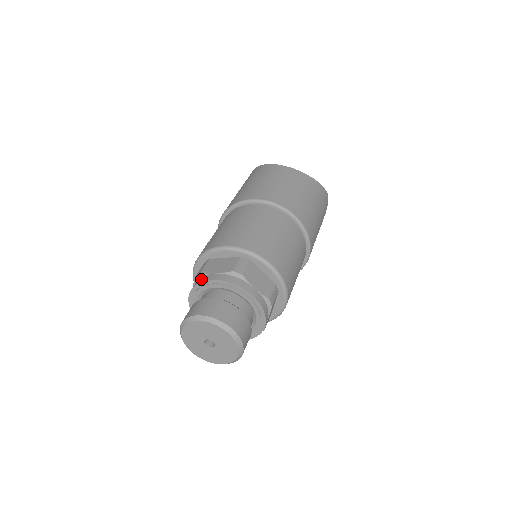
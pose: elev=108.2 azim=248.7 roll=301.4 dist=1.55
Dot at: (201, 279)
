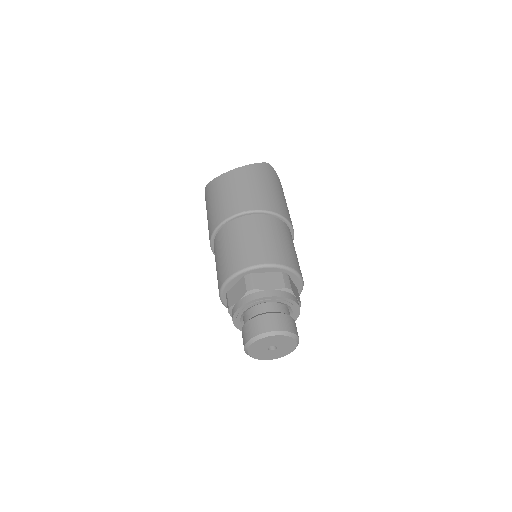
Dot at: (232, 312)
